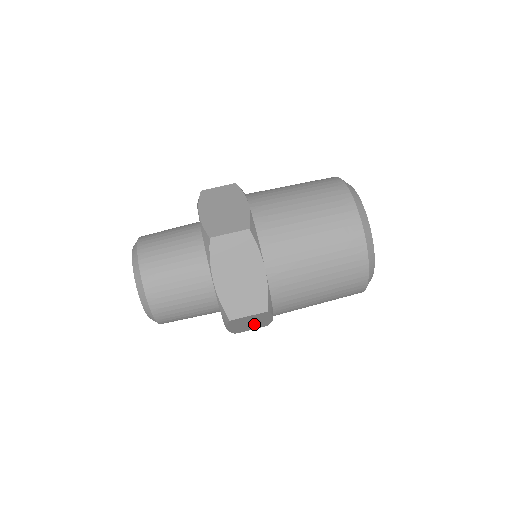
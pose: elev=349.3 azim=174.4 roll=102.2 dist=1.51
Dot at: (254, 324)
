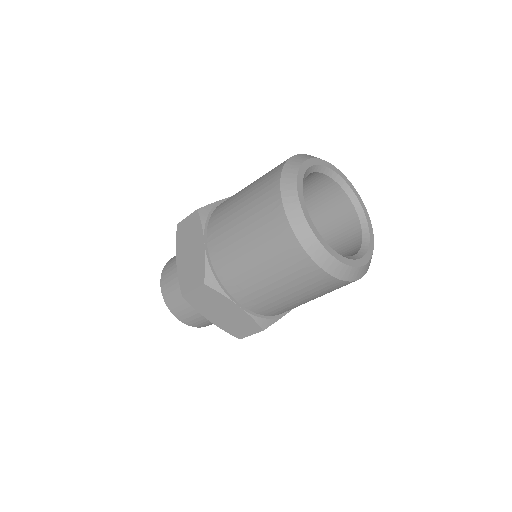
Dot at: (234, 318)
